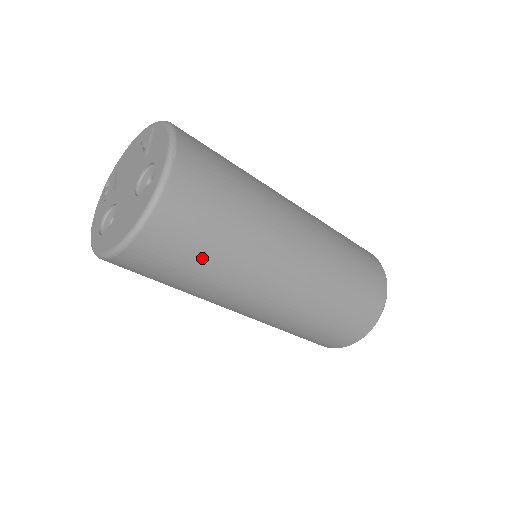
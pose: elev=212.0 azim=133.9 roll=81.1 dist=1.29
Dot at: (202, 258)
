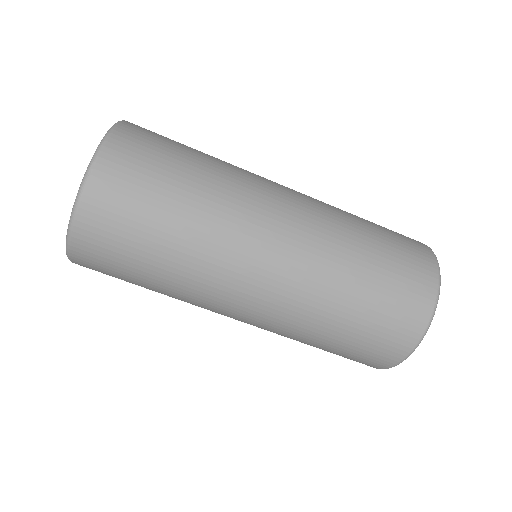
Dot at: (142, 271)
